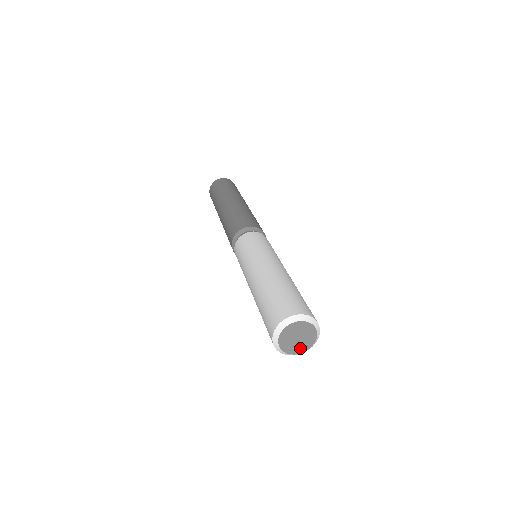
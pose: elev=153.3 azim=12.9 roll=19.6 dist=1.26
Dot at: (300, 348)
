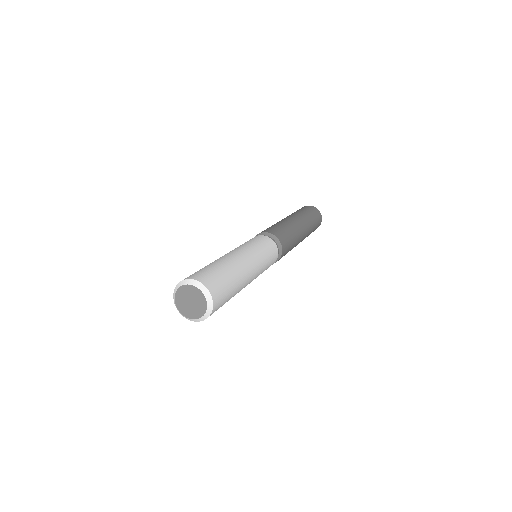
Dot at: (191, 313)
